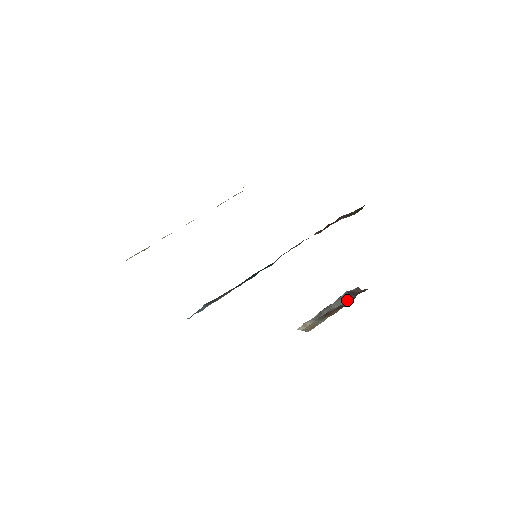
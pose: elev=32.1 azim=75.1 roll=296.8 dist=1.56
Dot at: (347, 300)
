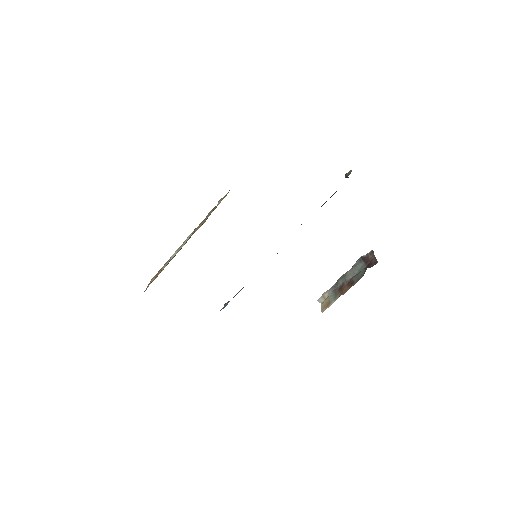
Dot at: (360, 270)
